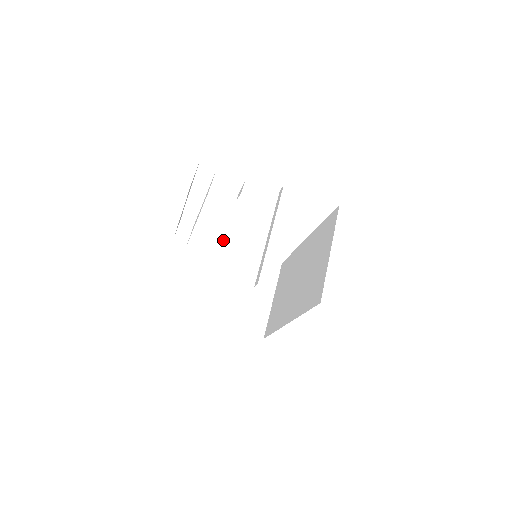
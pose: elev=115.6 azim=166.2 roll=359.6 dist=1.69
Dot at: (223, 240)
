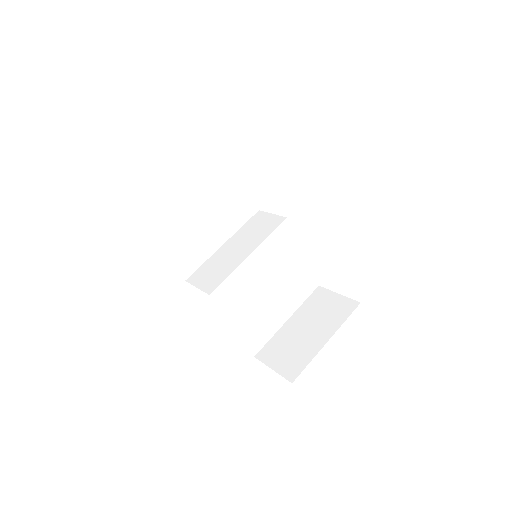
Dot at: (229, 240)
